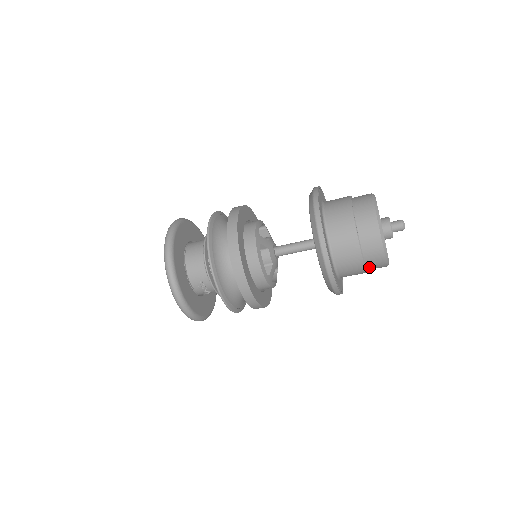
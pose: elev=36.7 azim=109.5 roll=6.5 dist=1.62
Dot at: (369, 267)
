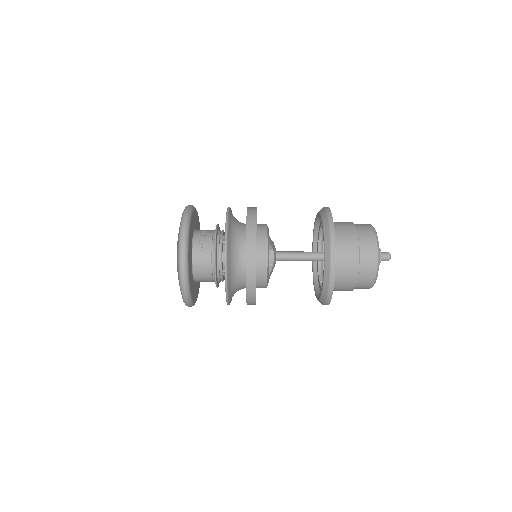
Dot at: (361, 239)
